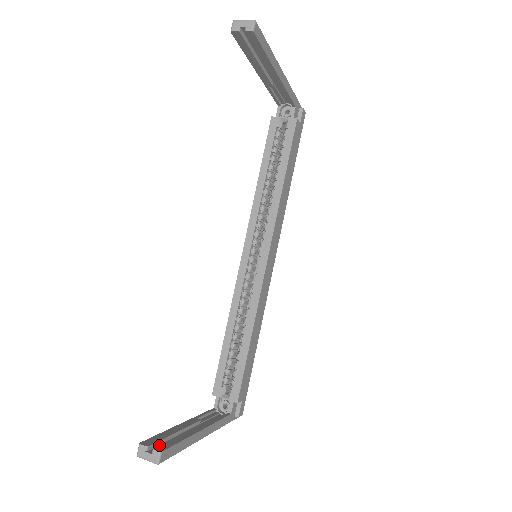
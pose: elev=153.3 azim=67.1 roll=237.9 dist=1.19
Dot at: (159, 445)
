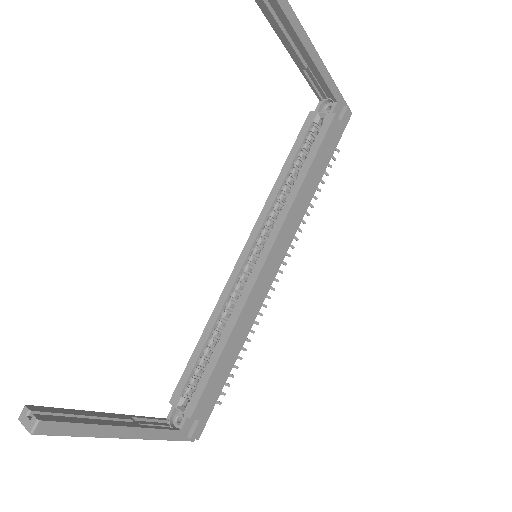
Dot at: (46, 415)
